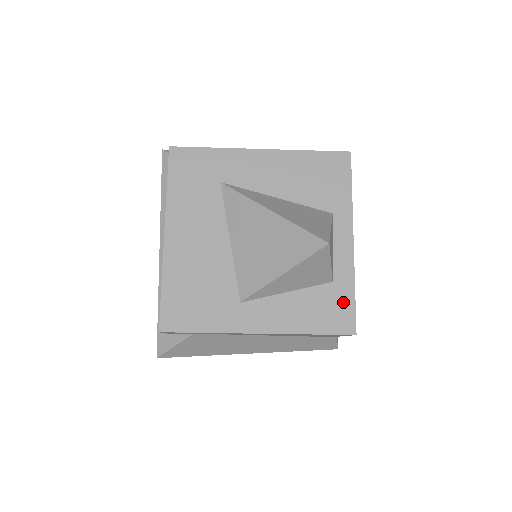
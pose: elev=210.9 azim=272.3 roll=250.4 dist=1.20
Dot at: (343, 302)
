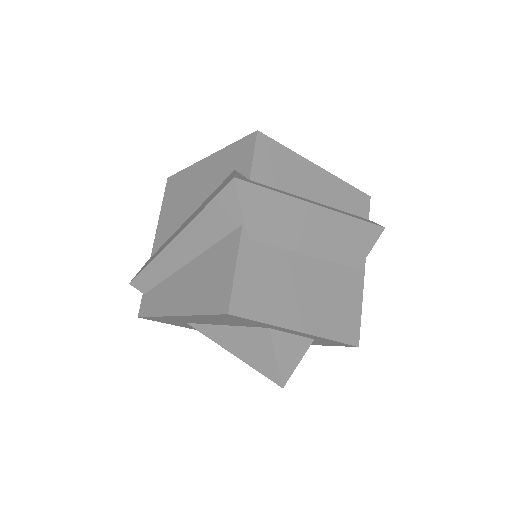
Dot at: (333, 342)
